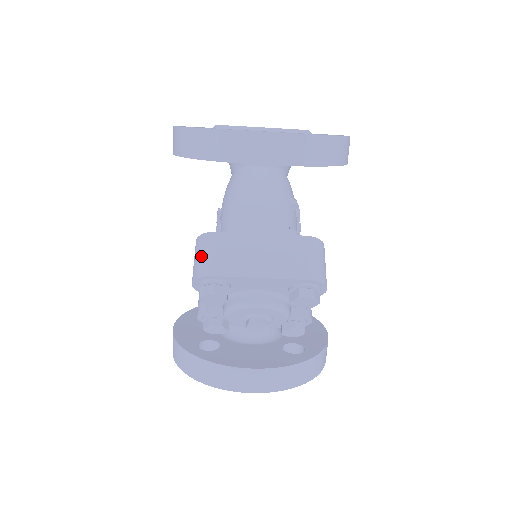
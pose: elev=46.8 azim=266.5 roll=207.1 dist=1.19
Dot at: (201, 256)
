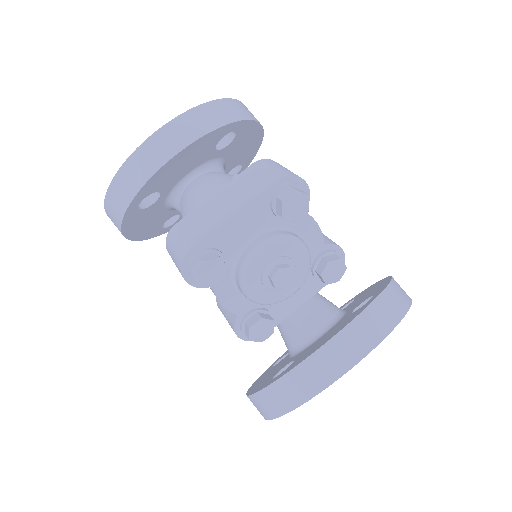
Dot at: (174, 250)
